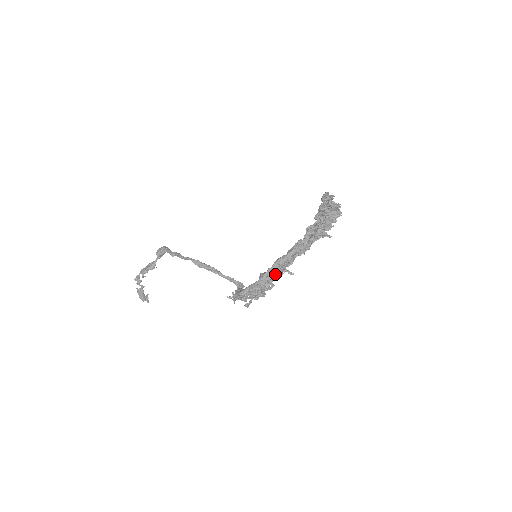
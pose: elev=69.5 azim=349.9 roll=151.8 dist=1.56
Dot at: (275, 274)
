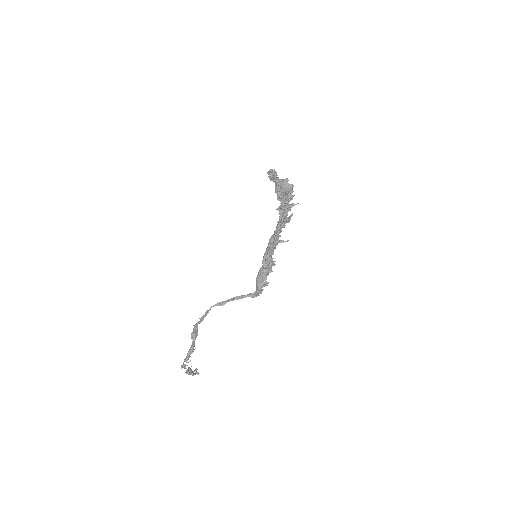
Dot at: (273, 247)
